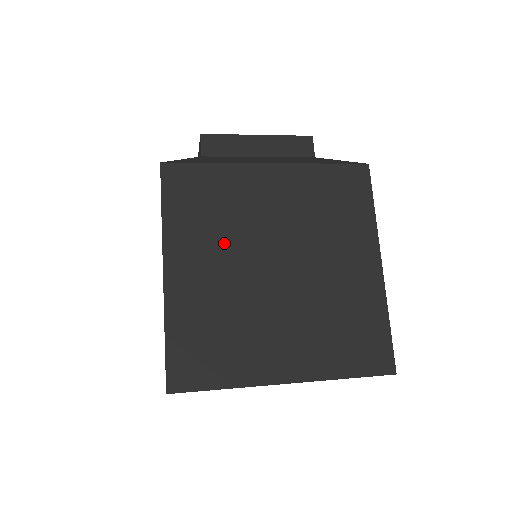
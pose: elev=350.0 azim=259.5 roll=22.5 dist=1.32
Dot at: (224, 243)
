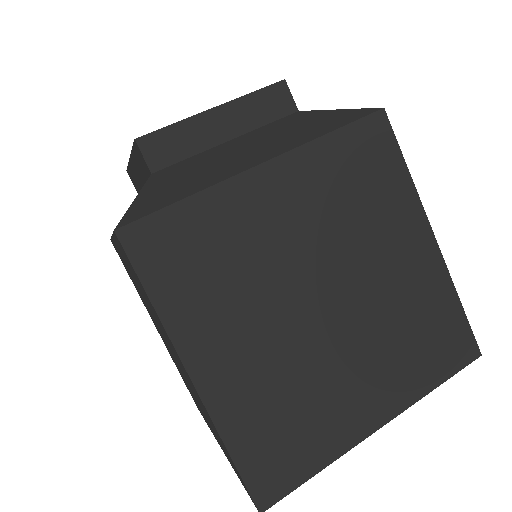
Dot at: (250, 304)
